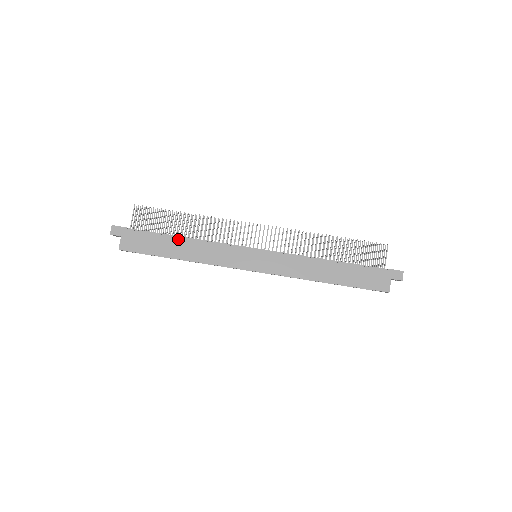
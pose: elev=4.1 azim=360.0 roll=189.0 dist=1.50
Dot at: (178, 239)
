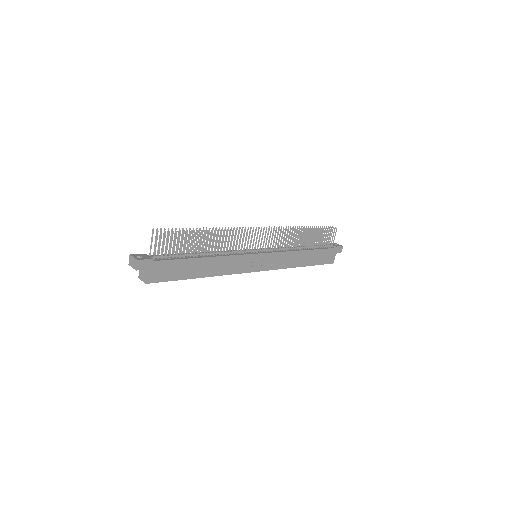
Dot at: (201, 259)
